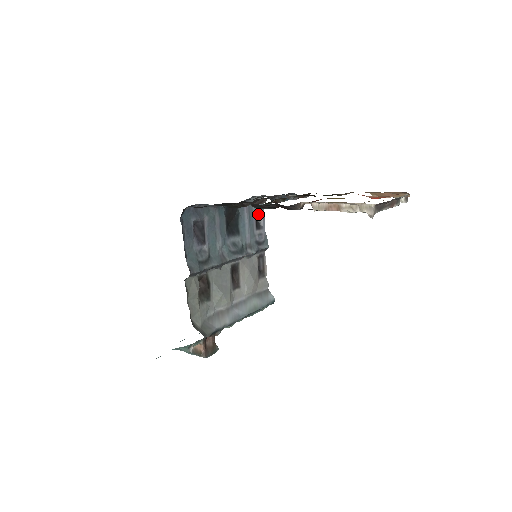
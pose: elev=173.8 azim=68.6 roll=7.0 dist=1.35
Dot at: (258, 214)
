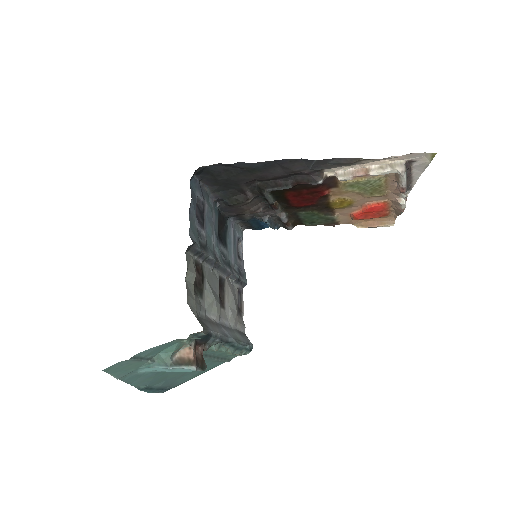
Dot at: occluded
